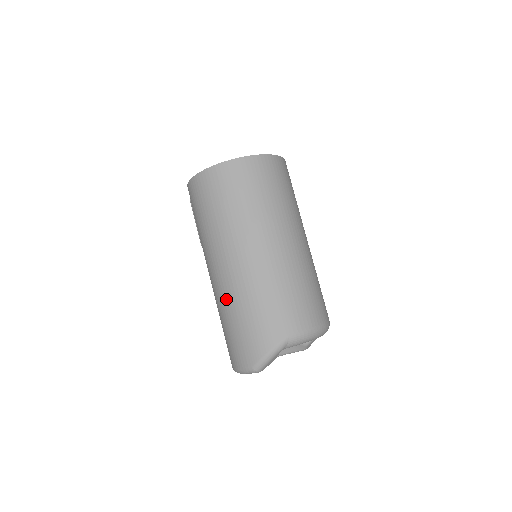
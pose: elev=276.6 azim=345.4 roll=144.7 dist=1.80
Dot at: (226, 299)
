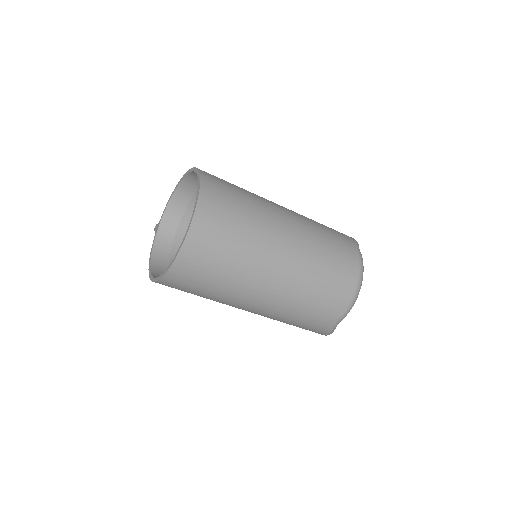
Dot at: occluded
